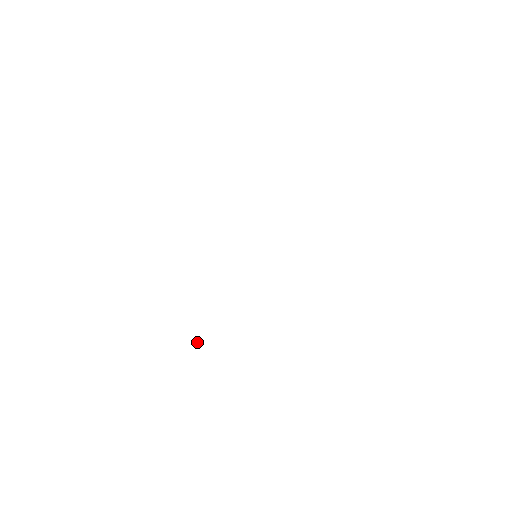
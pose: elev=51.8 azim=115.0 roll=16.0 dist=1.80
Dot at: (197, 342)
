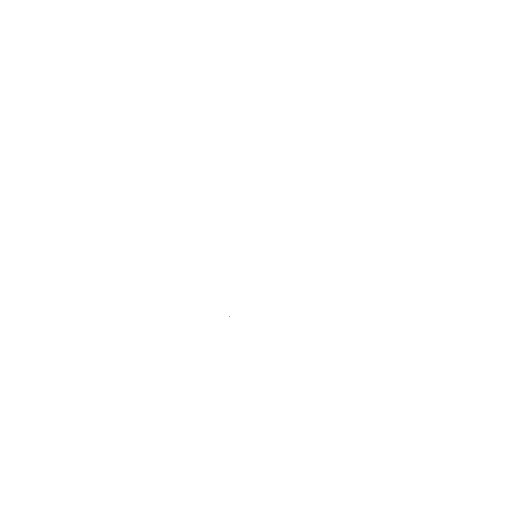
Dot at: occluded
